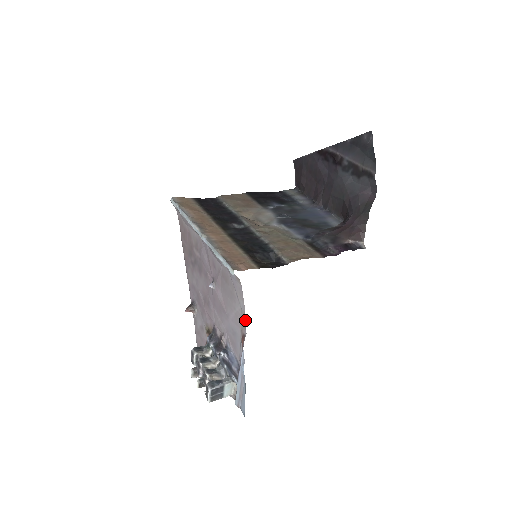
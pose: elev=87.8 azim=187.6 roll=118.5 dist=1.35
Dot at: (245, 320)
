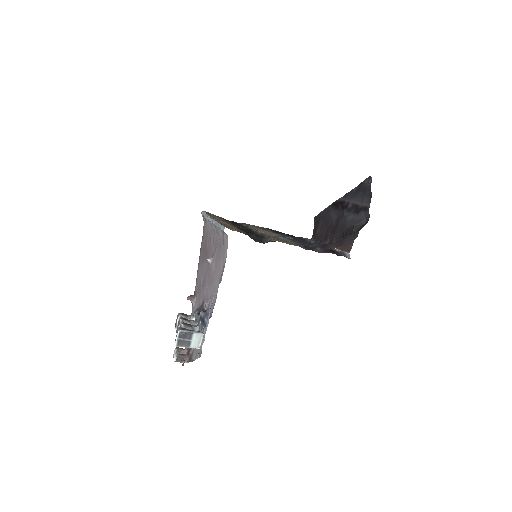
Dot at: occluded
